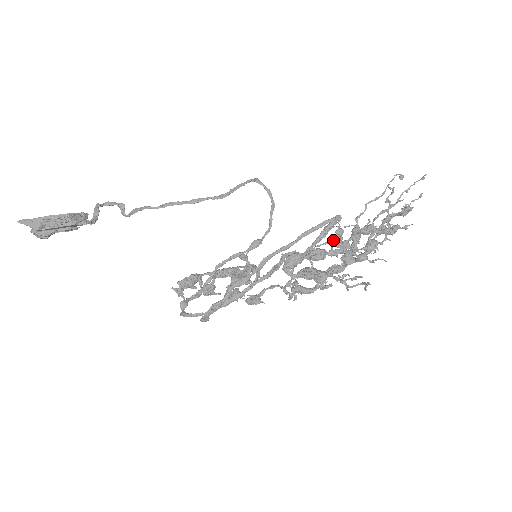
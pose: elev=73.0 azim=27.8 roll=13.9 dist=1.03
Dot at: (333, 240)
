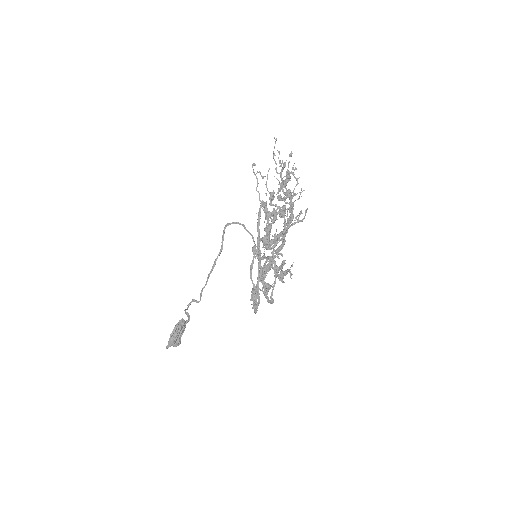
Dot at: occluded
